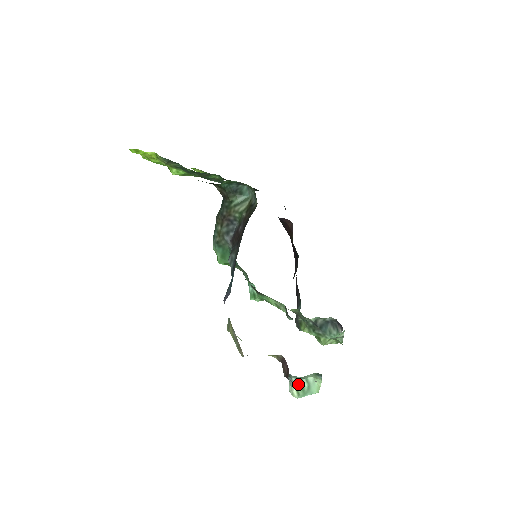
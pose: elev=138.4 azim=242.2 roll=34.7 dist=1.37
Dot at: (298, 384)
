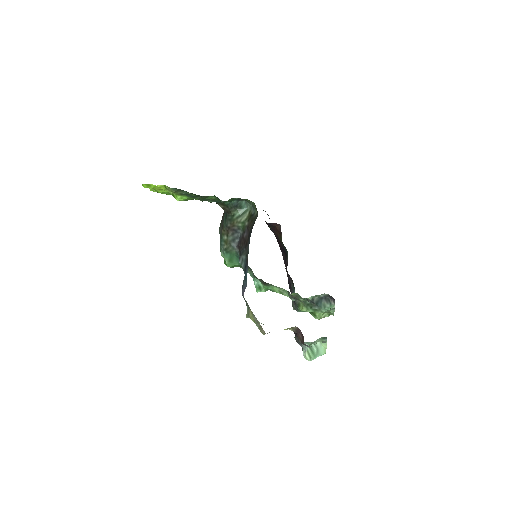
Dot at: (309, 350)
